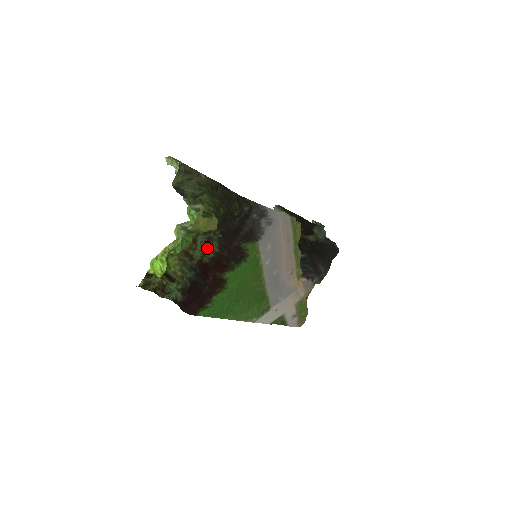
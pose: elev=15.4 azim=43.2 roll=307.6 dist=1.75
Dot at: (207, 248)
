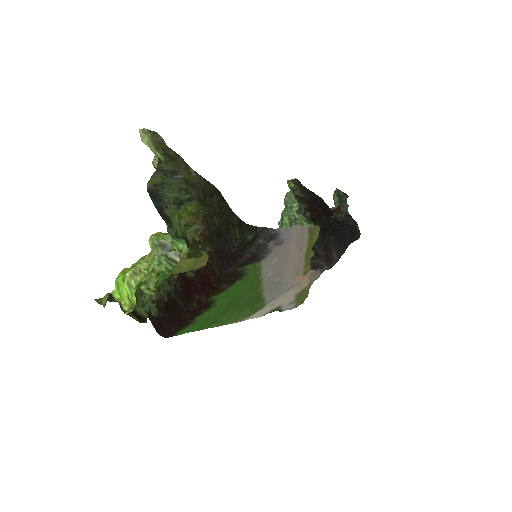
Dot at: occluded
